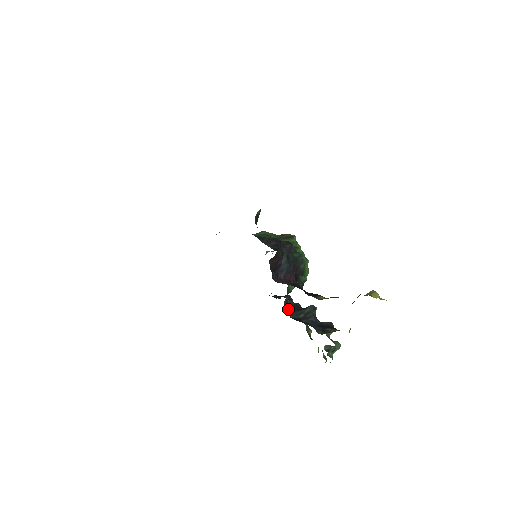
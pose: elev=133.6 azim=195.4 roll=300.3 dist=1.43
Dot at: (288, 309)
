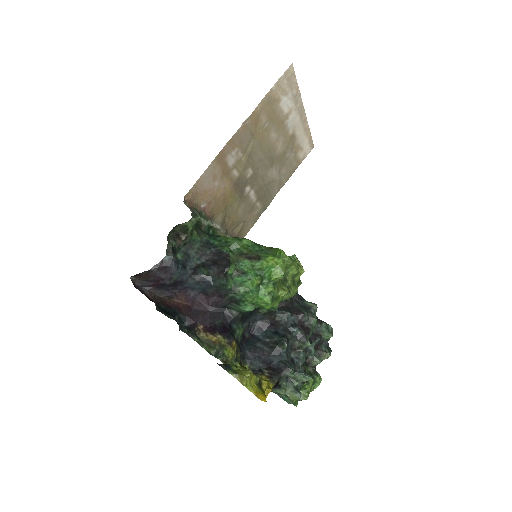
Dot at: (263, 324)
